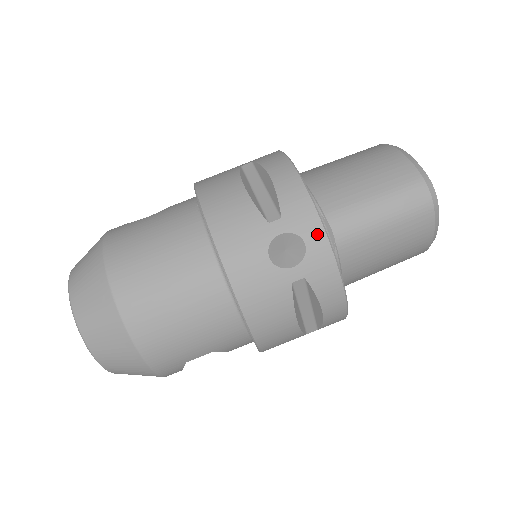
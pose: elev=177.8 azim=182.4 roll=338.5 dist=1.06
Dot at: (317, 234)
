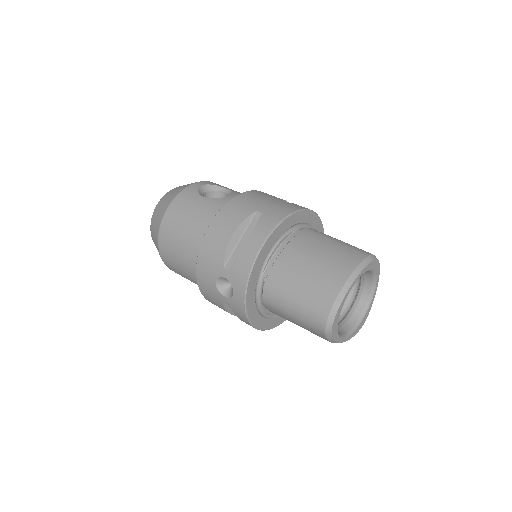
Dot at: (240, 294)
